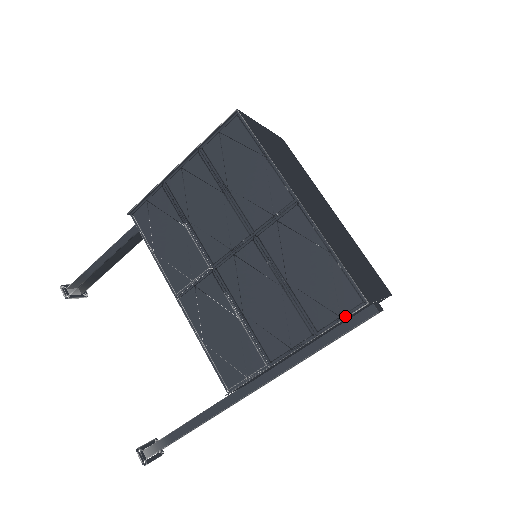
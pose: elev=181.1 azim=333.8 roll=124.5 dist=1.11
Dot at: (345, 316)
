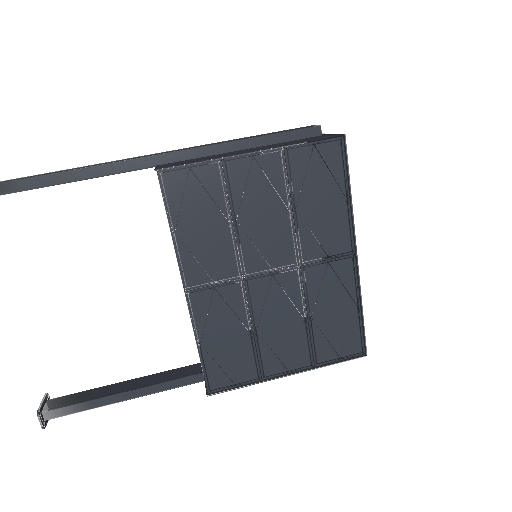
Dot at: (344, 358)
